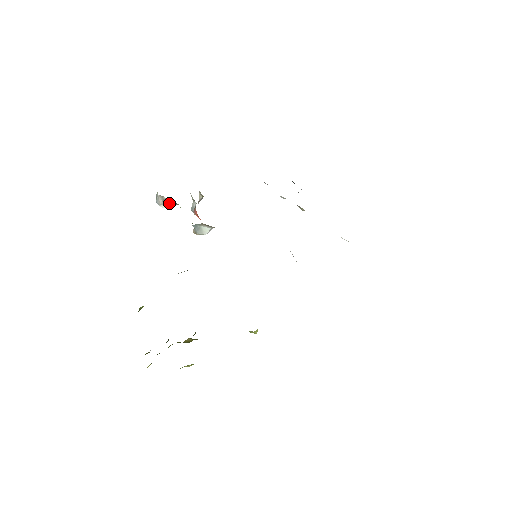
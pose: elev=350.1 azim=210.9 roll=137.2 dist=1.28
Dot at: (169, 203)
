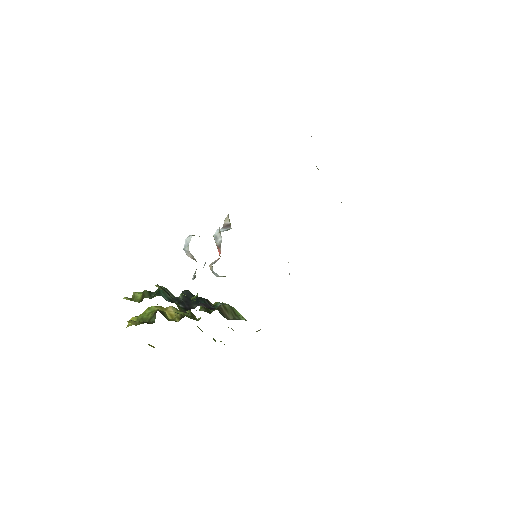
Dot at: occluded
